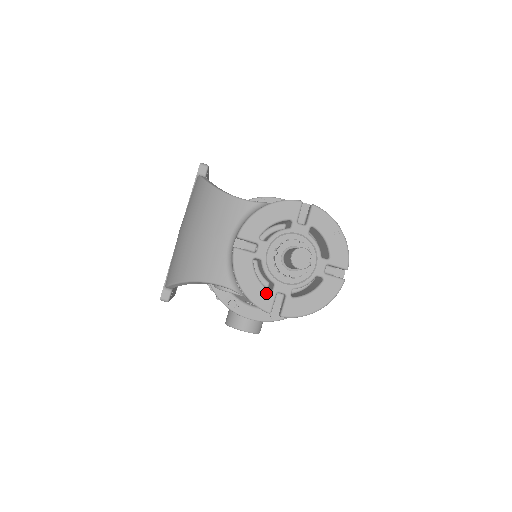
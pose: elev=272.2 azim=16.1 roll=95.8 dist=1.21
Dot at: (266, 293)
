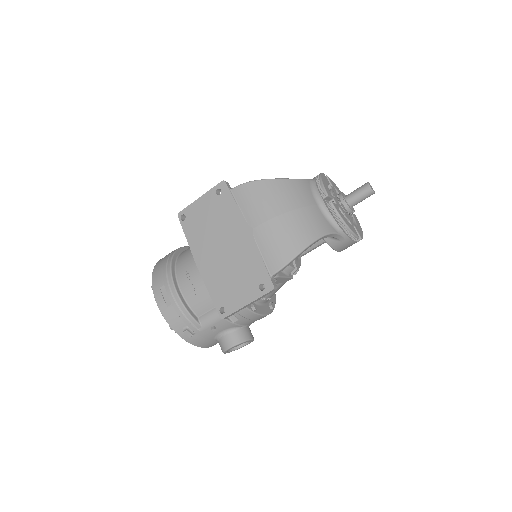
Dot at: (352, 226)
